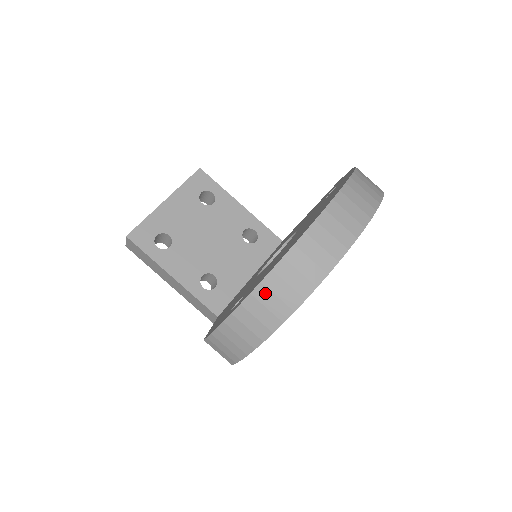
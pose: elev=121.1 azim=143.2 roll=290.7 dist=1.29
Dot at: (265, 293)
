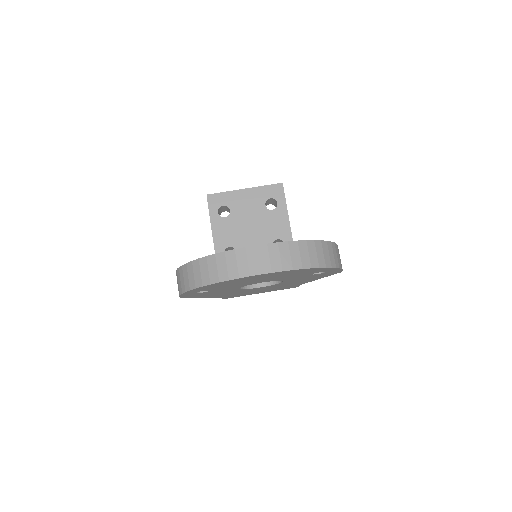
Dot at: (197, 266)
